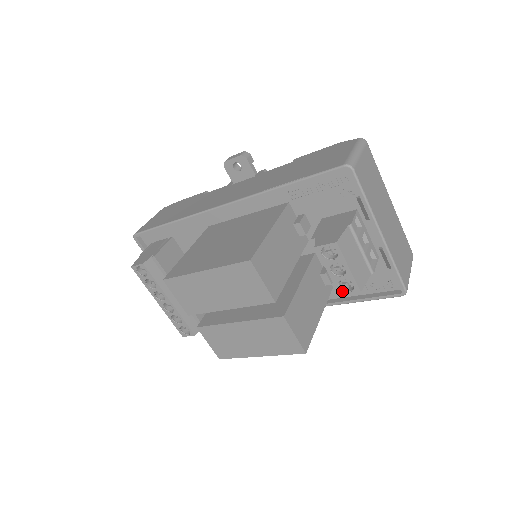
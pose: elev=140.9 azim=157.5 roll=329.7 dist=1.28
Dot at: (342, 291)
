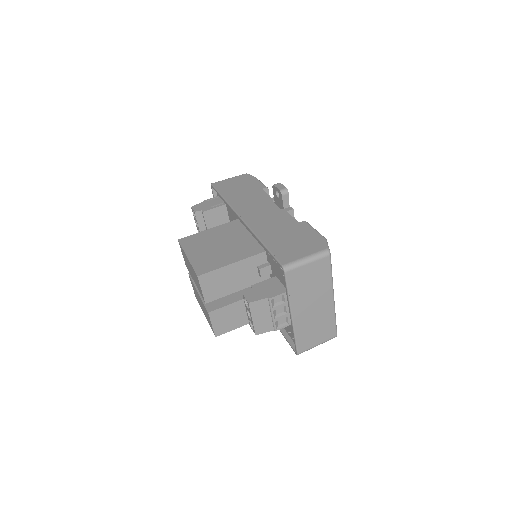
Dot at: (250, 325)
